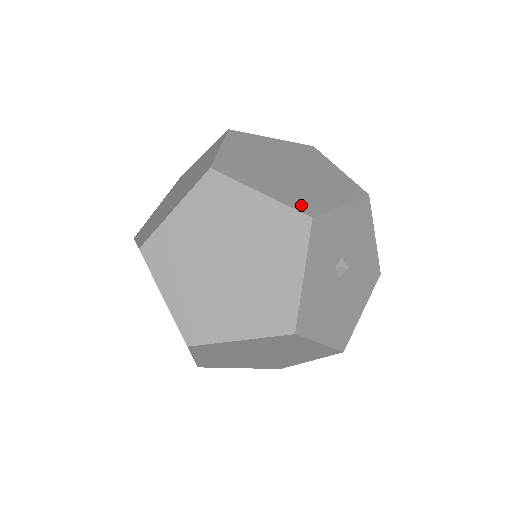
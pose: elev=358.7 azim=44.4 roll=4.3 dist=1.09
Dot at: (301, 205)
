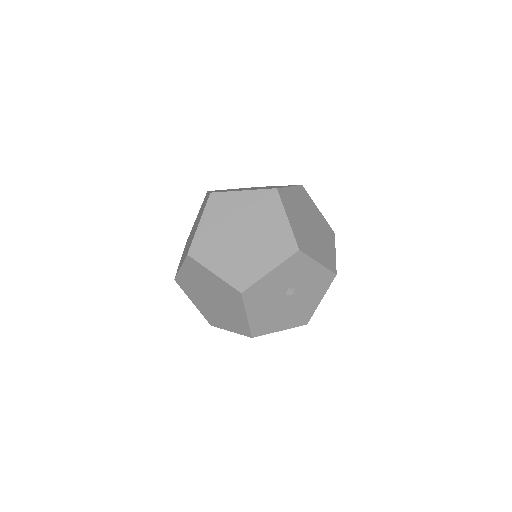
Dot at: (300, 241)
